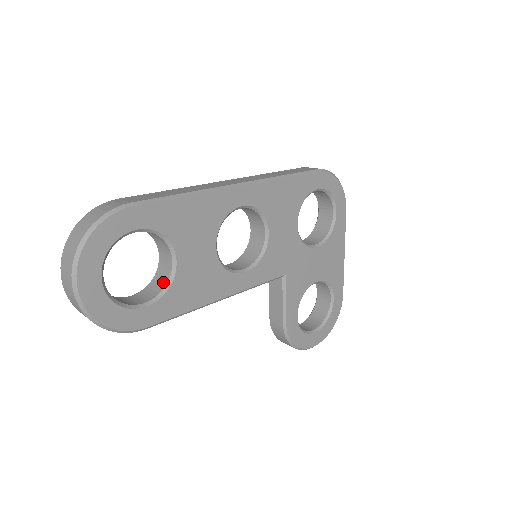
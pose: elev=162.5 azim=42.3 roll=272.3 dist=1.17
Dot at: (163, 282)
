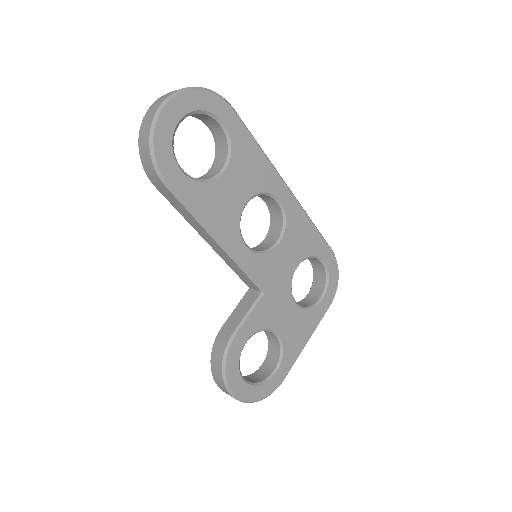
Dot at: (201, 179)
